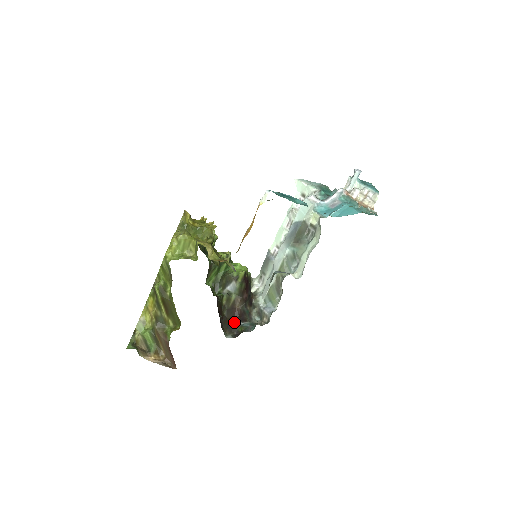
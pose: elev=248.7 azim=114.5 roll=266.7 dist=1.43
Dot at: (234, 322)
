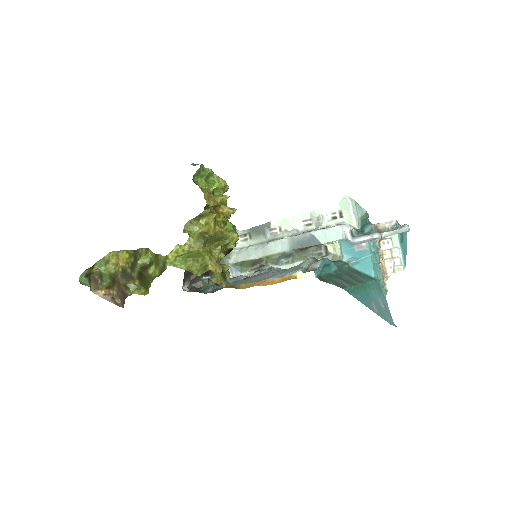
Dot at: occluded
